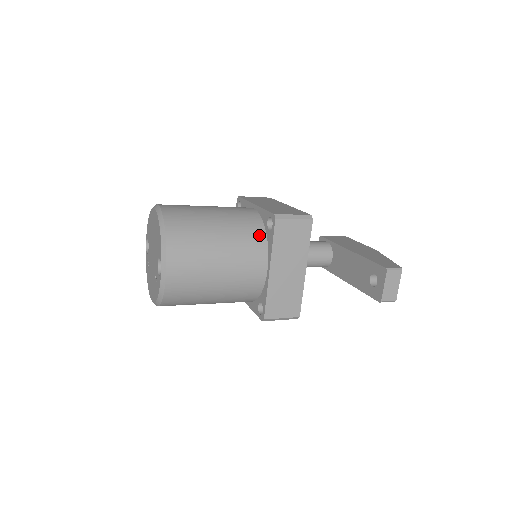
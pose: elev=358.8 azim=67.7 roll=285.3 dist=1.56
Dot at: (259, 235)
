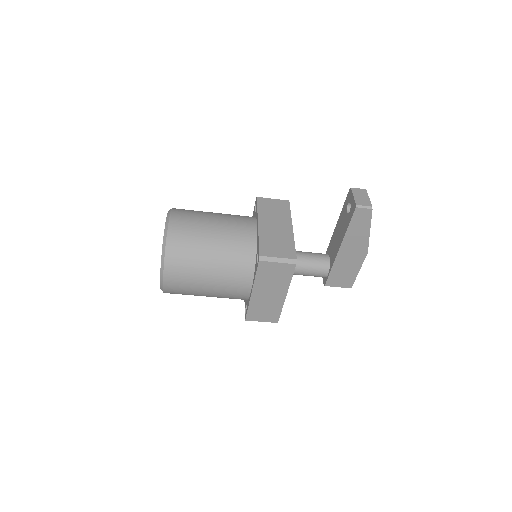
Dot at: occluded
